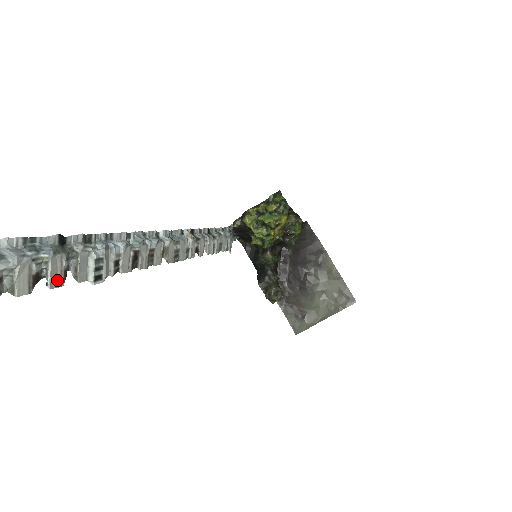
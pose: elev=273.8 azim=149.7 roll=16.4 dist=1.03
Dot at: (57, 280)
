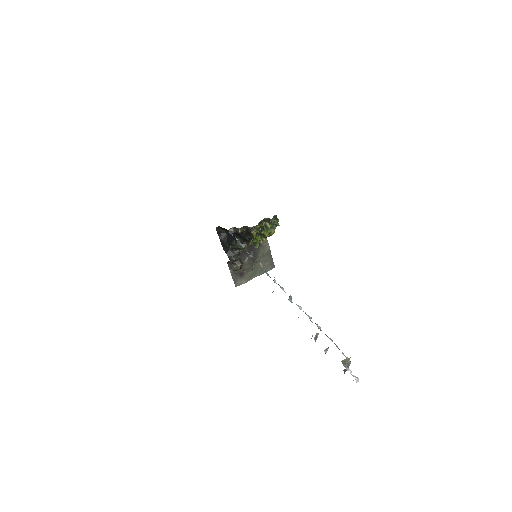
Dot at: occluded
